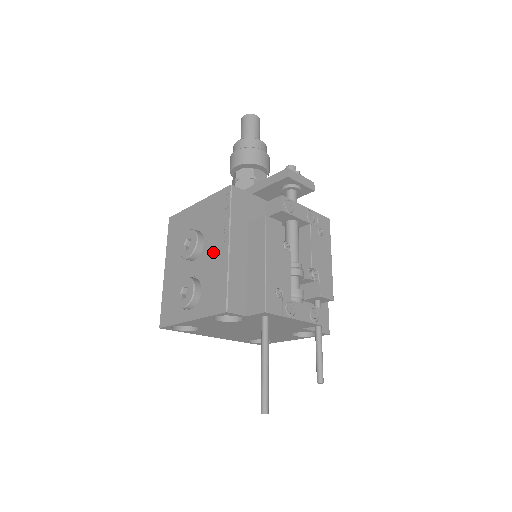
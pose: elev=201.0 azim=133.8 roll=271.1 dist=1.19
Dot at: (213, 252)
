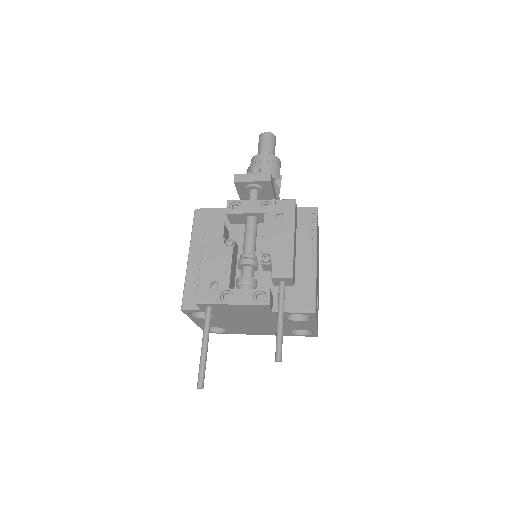
Dot at: occluded
